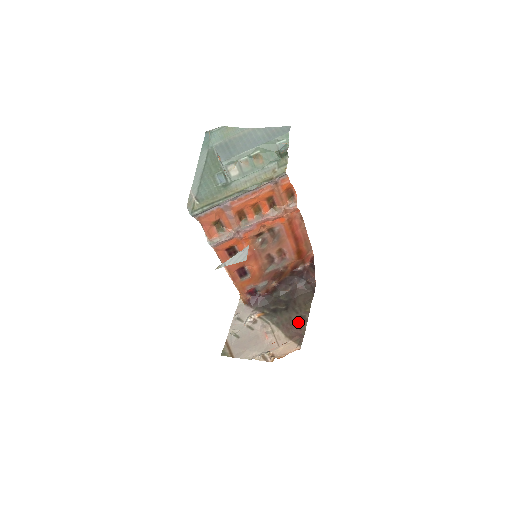
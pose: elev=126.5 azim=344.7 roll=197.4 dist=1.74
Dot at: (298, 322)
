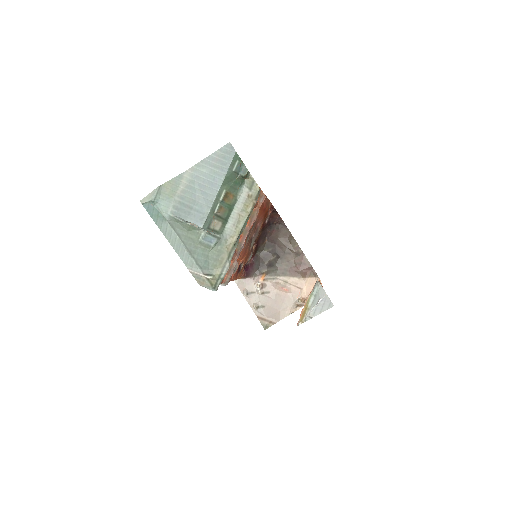
Dot at: (298, 260)
